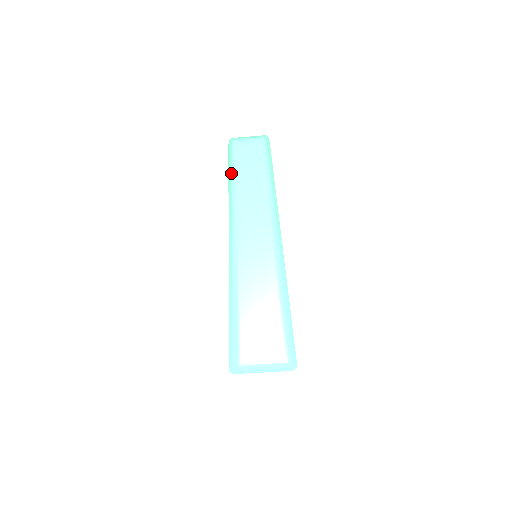
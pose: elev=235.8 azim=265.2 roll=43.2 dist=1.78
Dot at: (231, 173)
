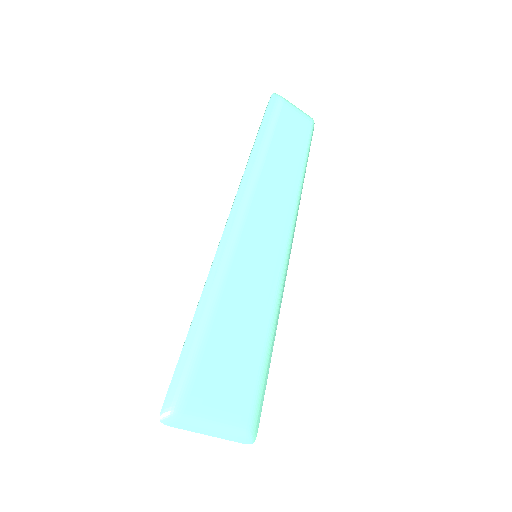
Dot at: (266, 132)
